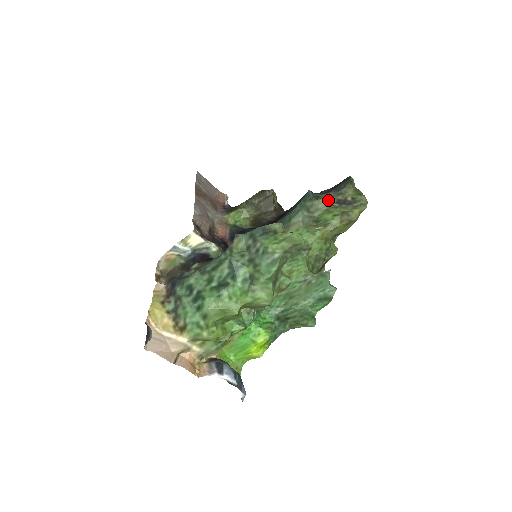
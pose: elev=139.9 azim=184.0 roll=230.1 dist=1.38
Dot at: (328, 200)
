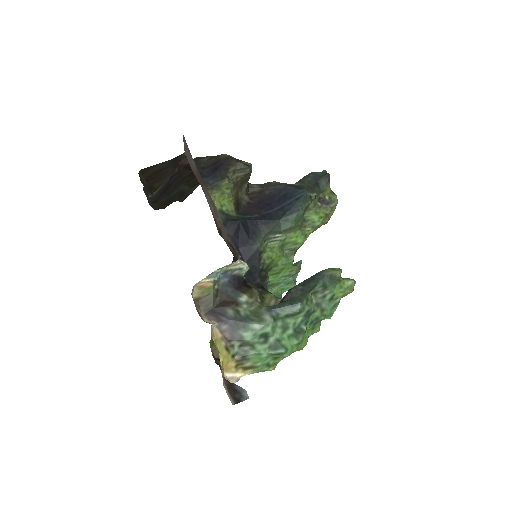
Dot at: (315, 199)
